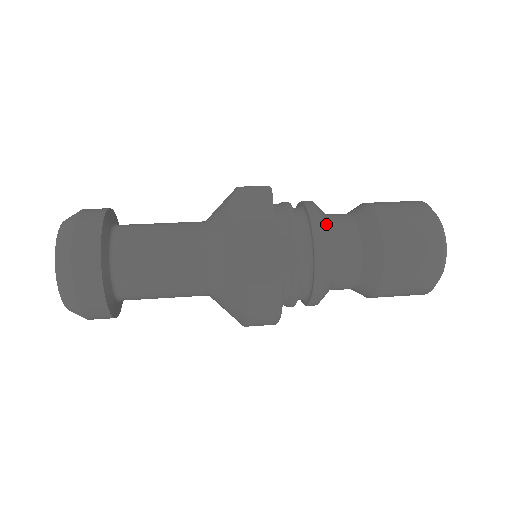
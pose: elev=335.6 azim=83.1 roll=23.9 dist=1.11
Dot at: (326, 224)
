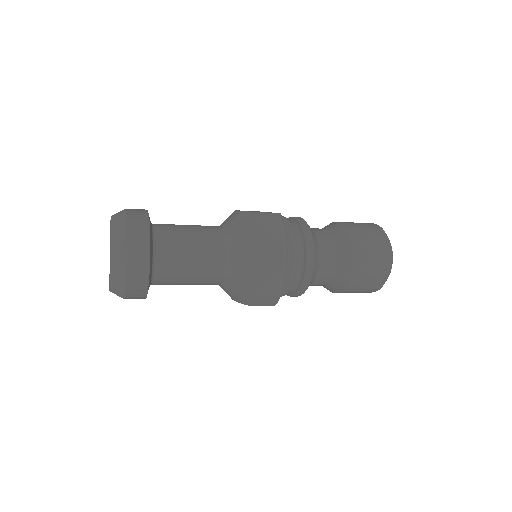
Dot at: occluded
